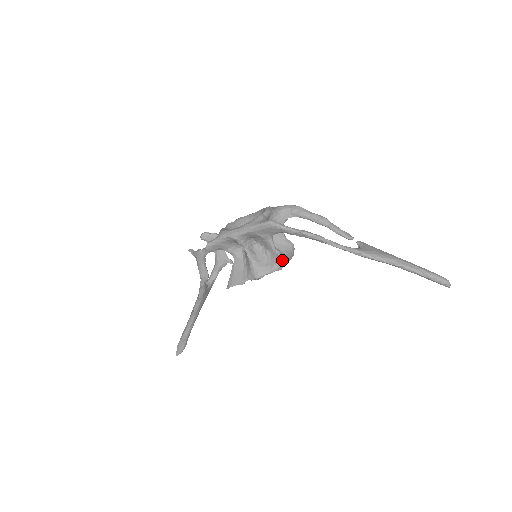
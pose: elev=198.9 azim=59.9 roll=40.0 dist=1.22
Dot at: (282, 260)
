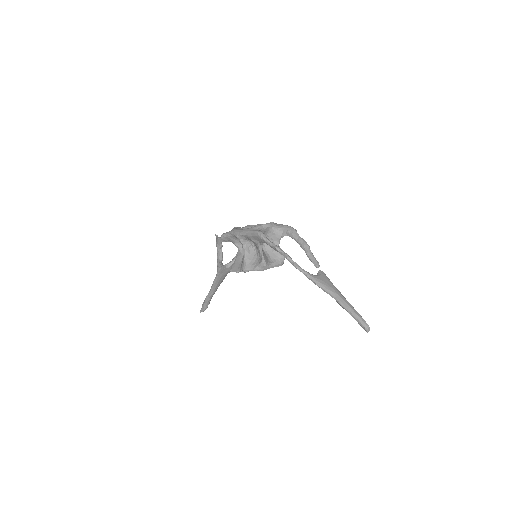
Dot at: (263, 264)
